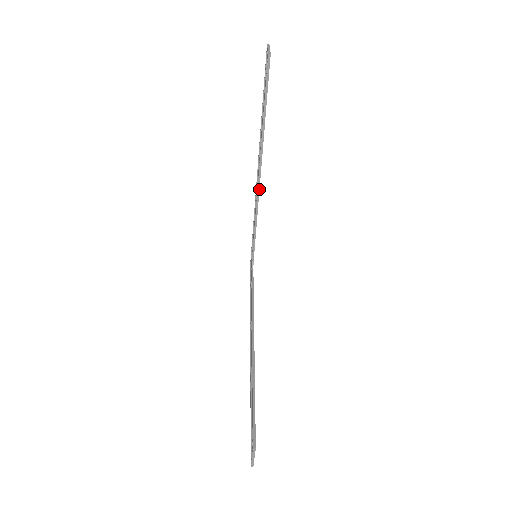
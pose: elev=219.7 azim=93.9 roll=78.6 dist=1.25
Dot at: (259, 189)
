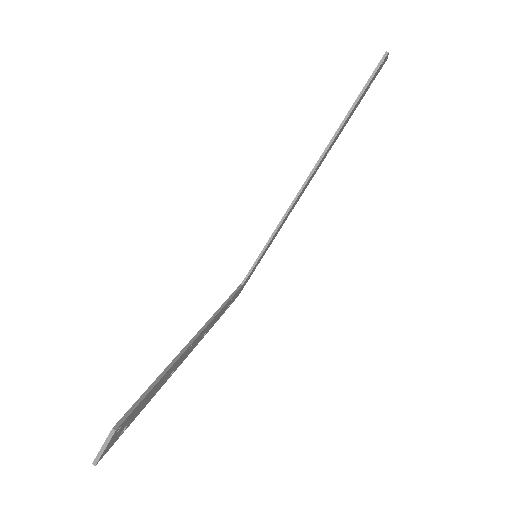
Dot at: (299, 195)
